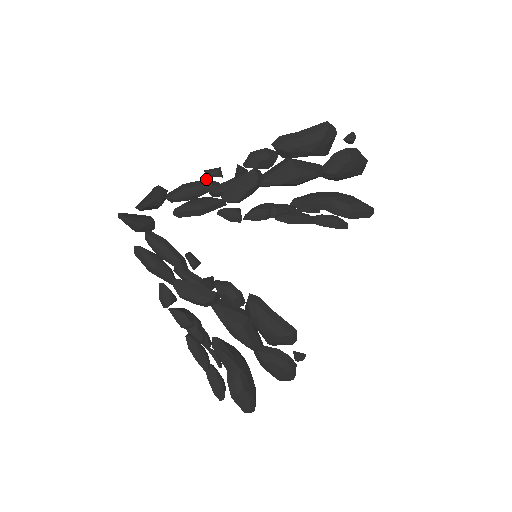
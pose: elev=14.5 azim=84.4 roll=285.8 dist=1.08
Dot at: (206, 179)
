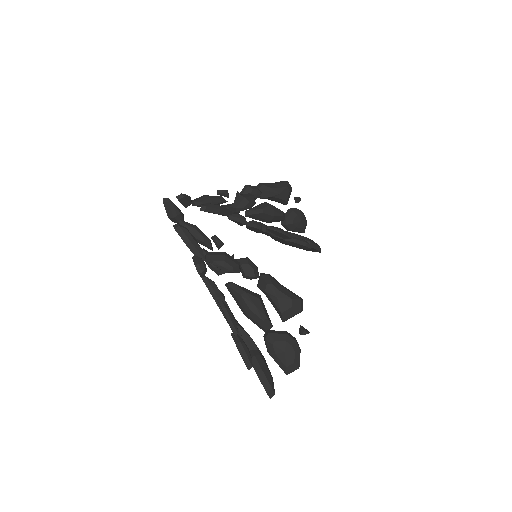
Dot at: (218, 196)
